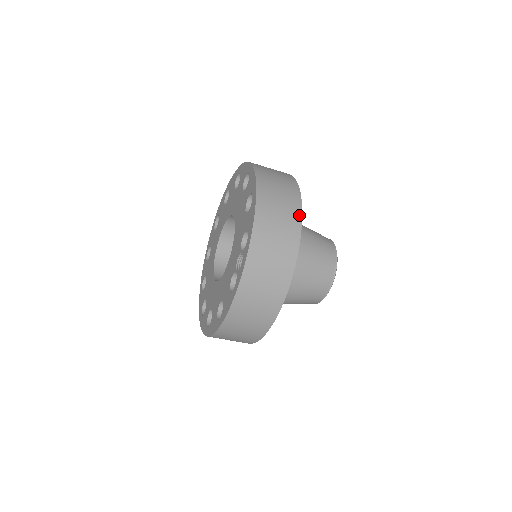
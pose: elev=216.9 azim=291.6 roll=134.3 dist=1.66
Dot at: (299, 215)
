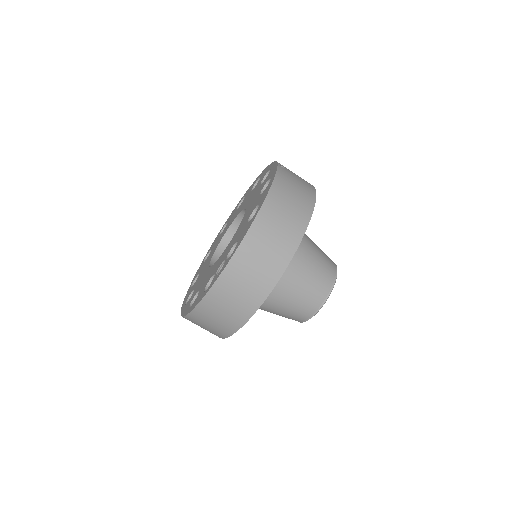
Dot at: (295, 246)
